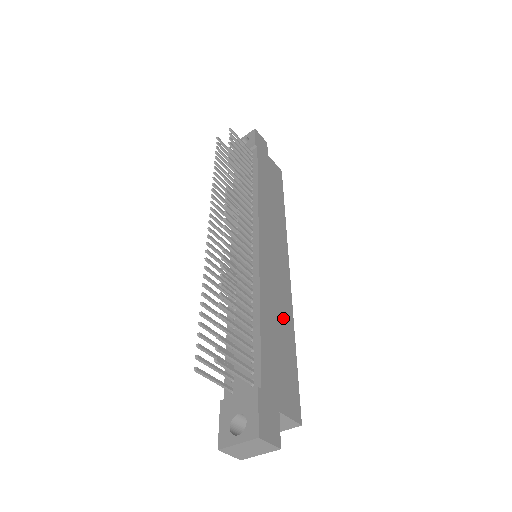
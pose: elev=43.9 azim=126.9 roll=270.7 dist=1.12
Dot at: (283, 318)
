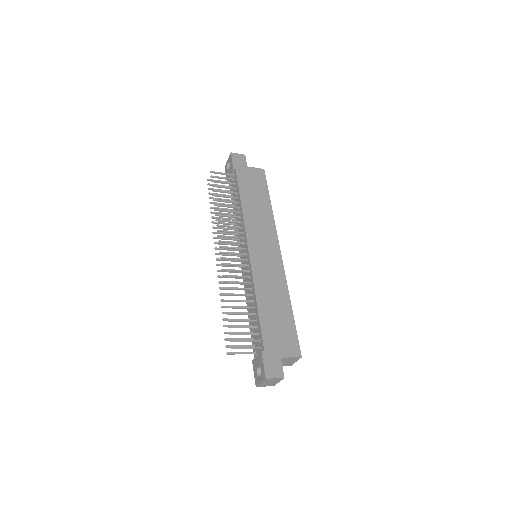
Dot at: (278, 295)
